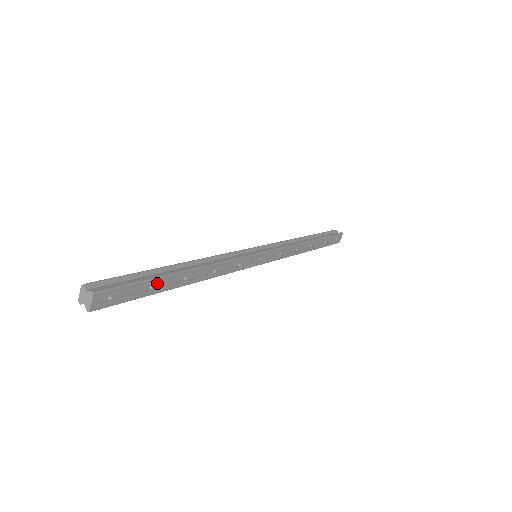
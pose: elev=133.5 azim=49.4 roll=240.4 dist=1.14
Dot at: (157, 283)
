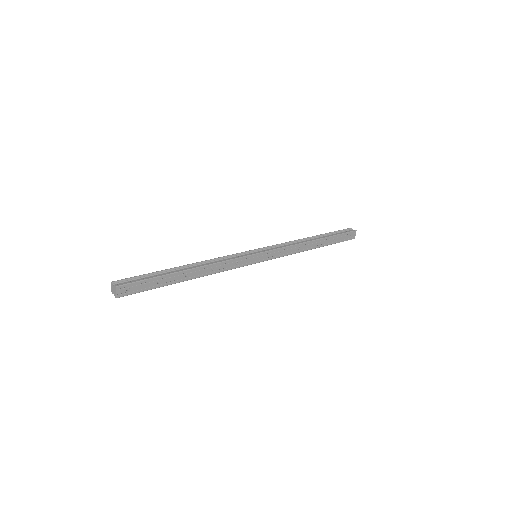
Dot at: (163, 279)
